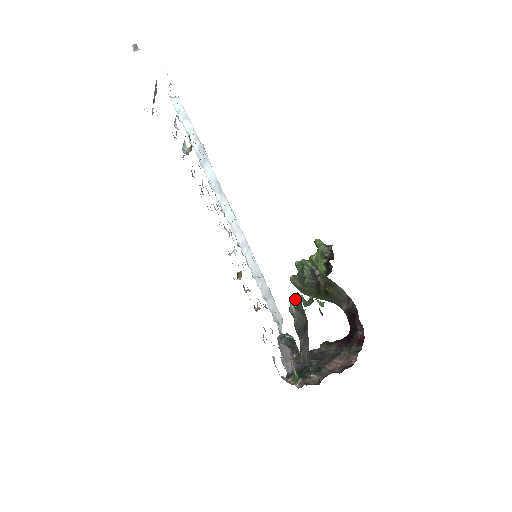
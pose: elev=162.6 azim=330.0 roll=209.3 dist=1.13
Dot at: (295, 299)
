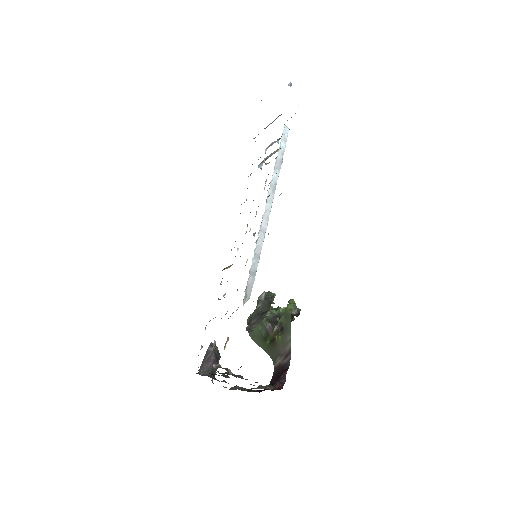
Dot at: (269, 292)
